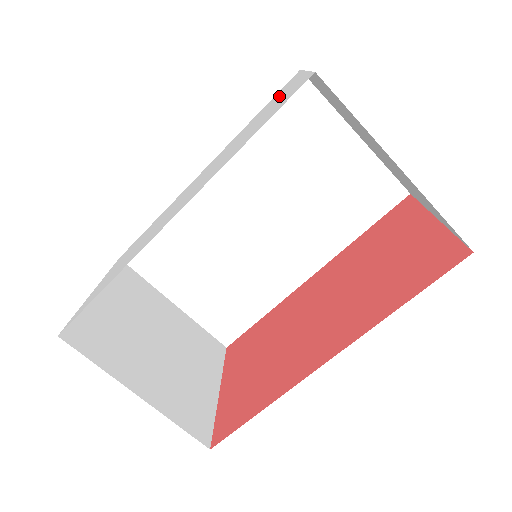
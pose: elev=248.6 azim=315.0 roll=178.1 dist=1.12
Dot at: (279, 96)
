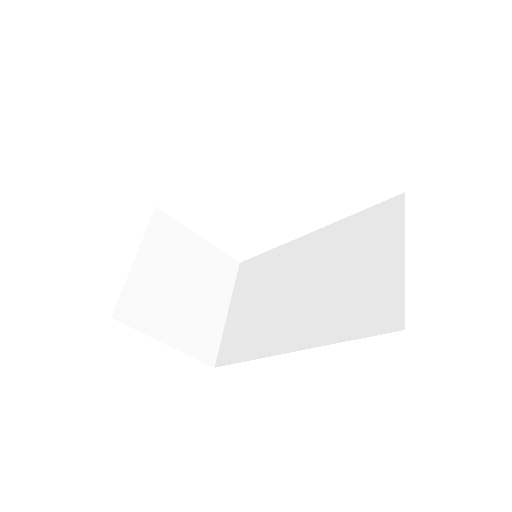
Dot at: occluded
